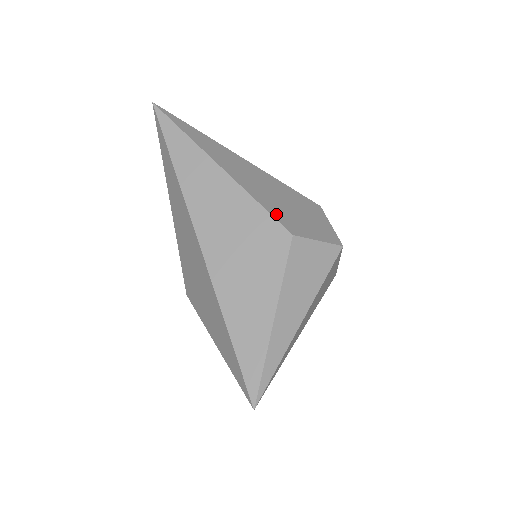
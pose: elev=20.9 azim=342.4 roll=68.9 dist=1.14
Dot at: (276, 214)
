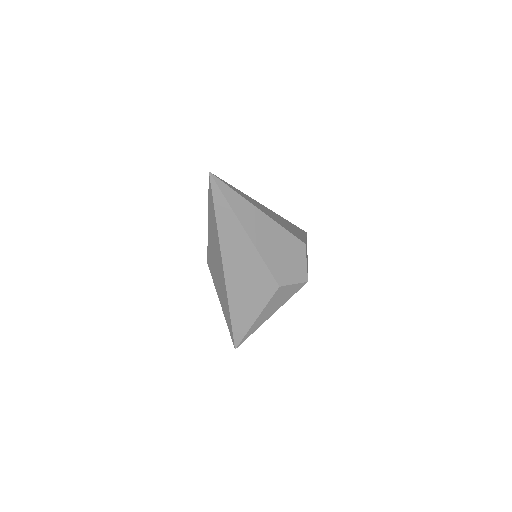
Dot at: (274, 270)
